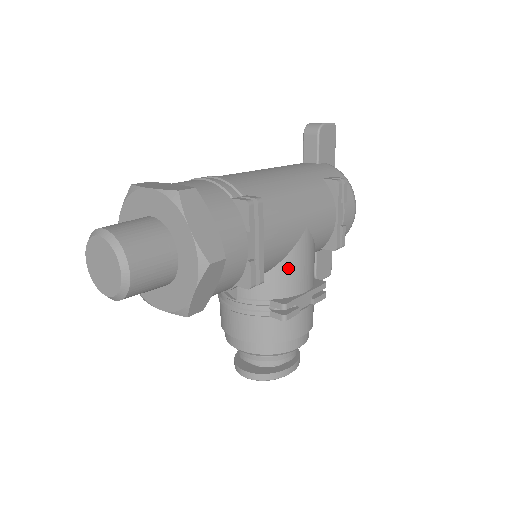
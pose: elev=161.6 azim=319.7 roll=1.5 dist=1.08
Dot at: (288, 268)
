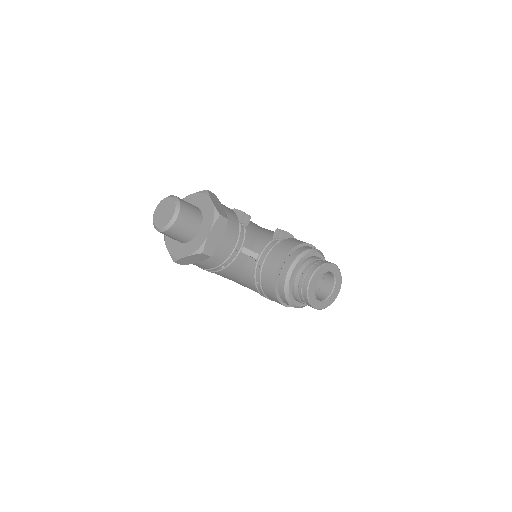
Dot at: (267, 231)
